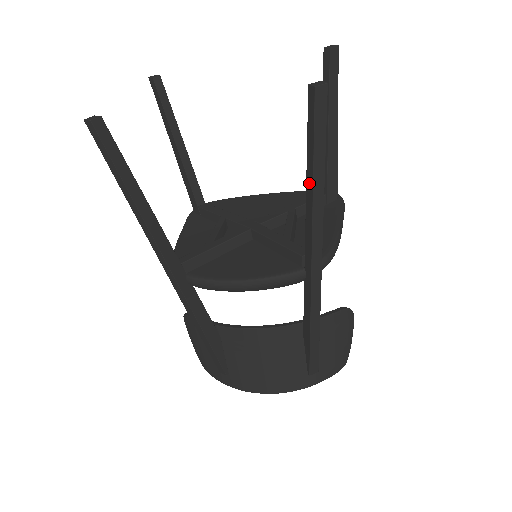
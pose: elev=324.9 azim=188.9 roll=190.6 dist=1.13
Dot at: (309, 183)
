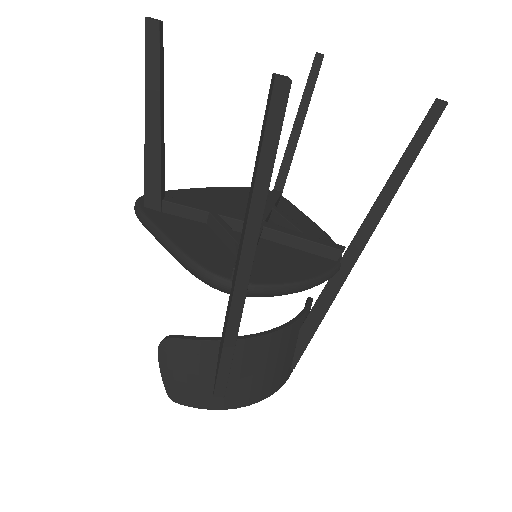
Dot at: (393, 183)
